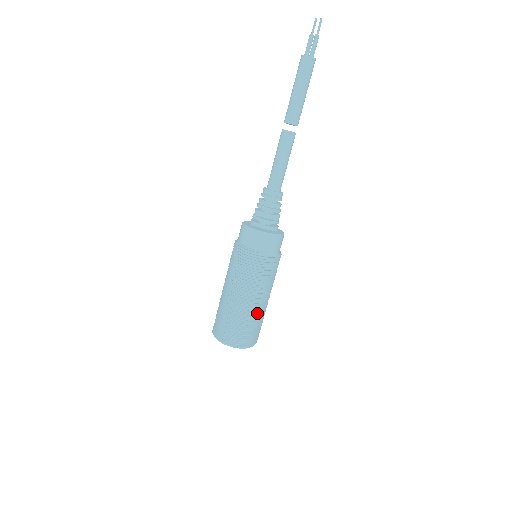
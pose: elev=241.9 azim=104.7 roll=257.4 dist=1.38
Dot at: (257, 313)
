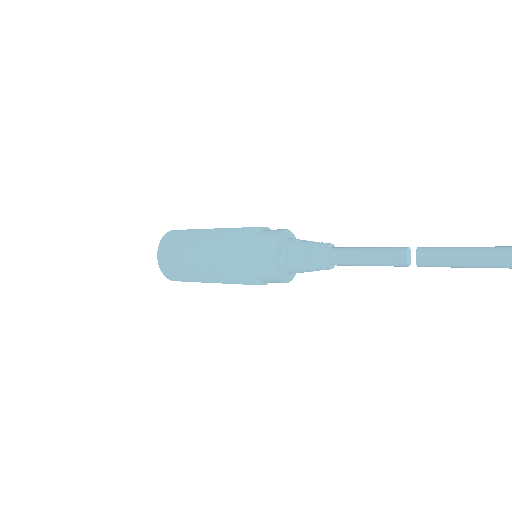
Dot at: occluded
